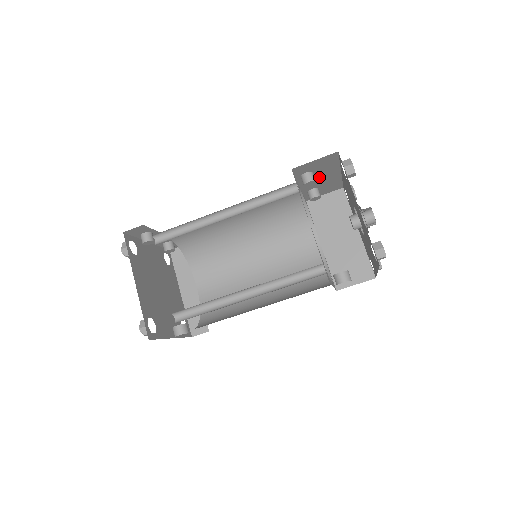
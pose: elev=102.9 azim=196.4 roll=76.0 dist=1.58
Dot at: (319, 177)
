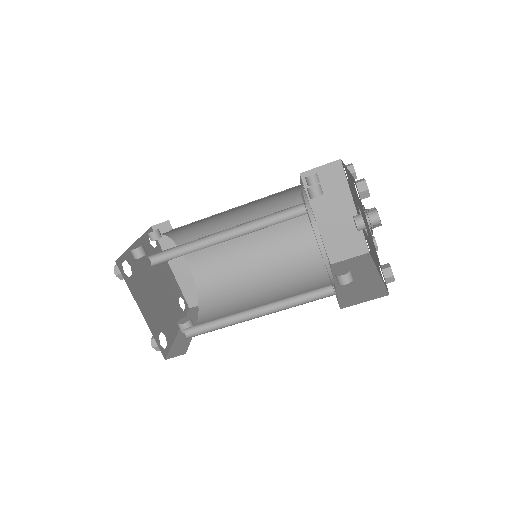
Dot at: occluded
